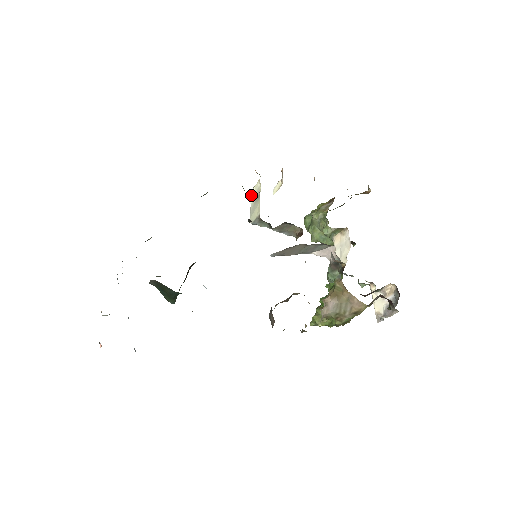
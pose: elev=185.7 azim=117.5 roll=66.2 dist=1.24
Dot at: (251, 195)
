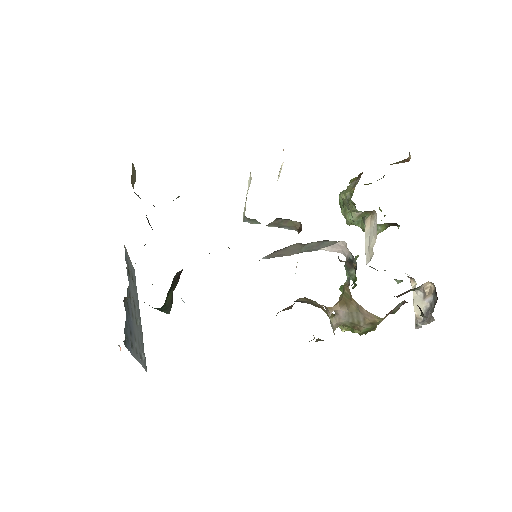
Dot at: occluded
